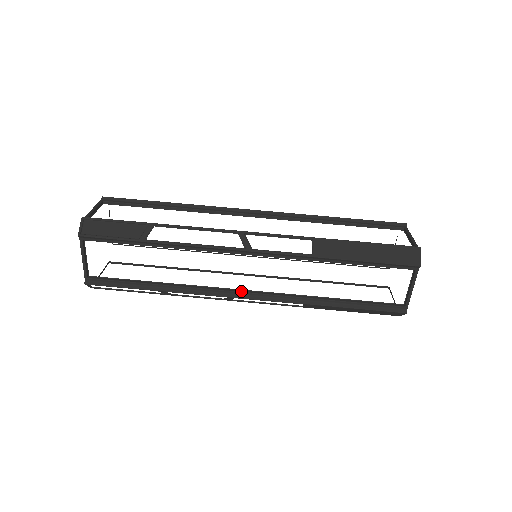
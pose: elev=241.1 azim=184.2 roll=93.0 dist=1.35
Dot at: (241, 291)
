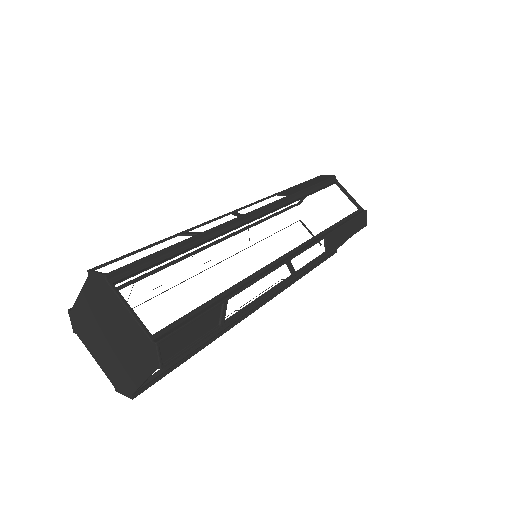
Dot at: (262, 301)
